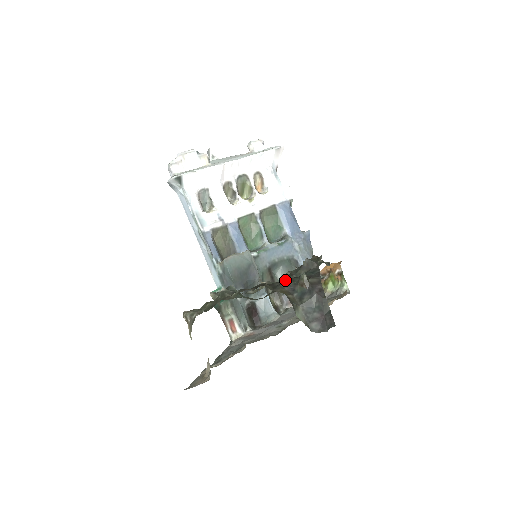
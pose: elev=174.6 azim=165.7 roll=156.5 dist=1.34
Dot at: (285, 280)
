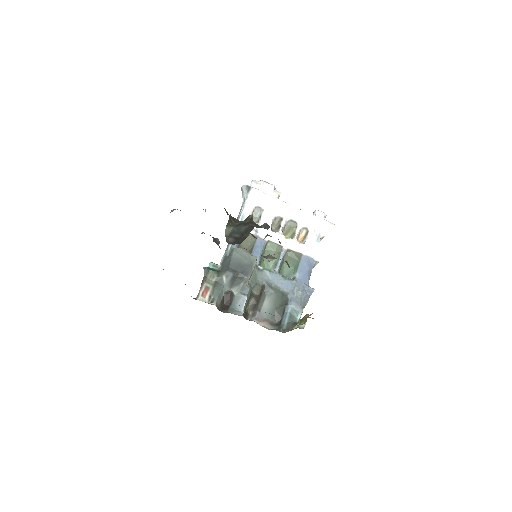
Dot at: occluded
